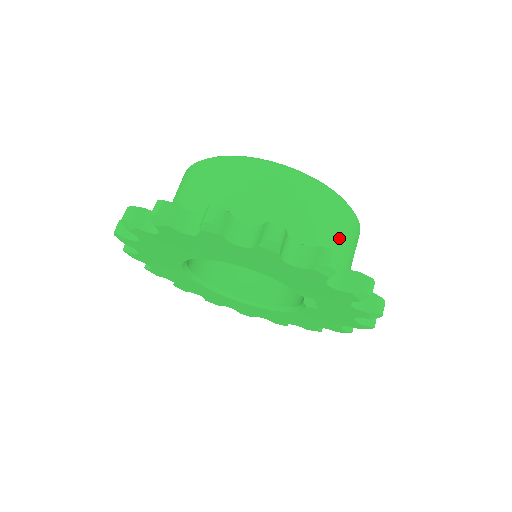
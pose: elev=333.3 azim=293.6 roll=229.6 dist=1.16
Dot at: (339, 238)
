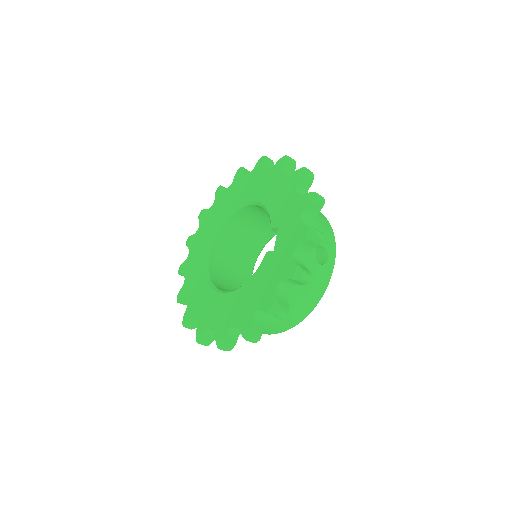
Dot at: (317, 224)
